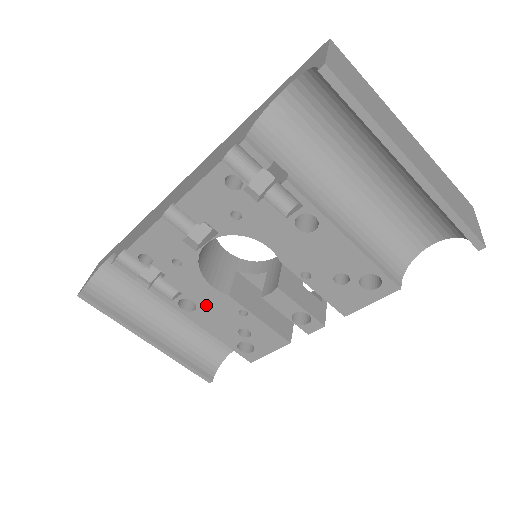
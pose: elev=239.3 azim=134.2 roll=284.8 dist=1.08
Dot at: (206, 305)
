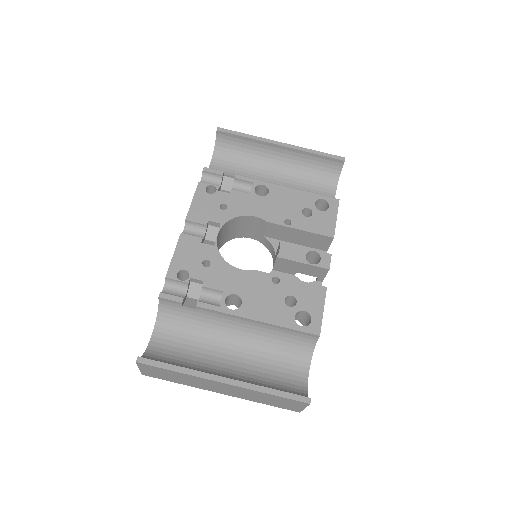
Dot at: (247, 292)
